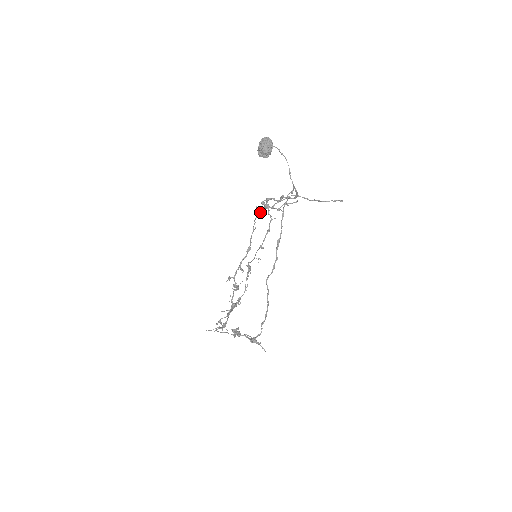
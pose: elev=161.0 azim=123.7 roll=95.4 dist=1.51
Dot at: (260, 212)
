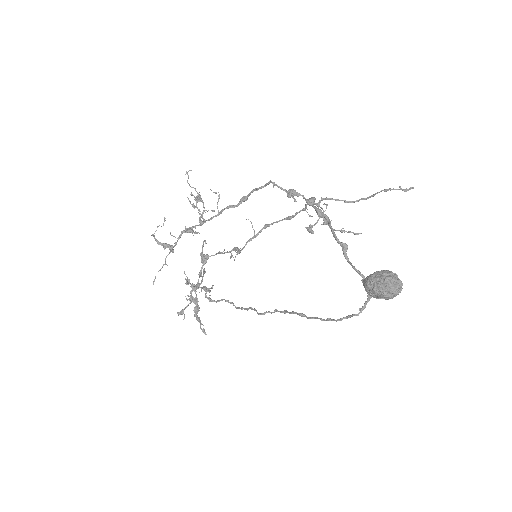
Dot at: (294, 195)
